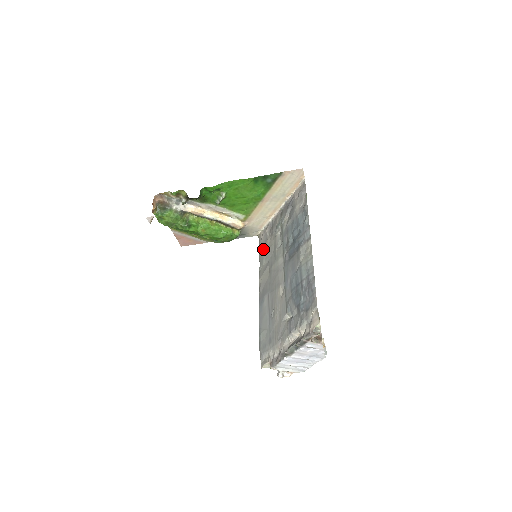
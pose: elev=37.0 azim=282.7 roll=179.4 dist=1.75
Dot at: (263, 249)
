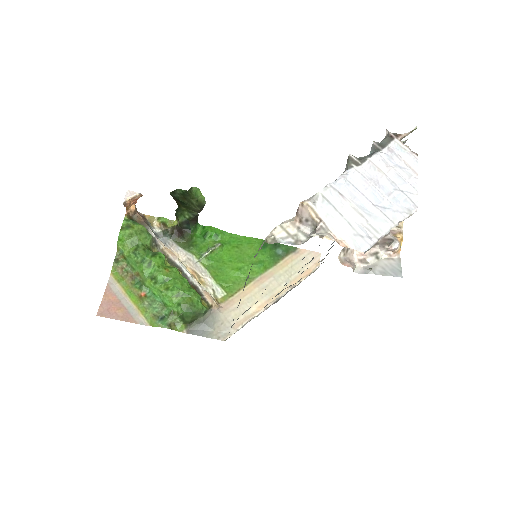
Dot at: occluded
